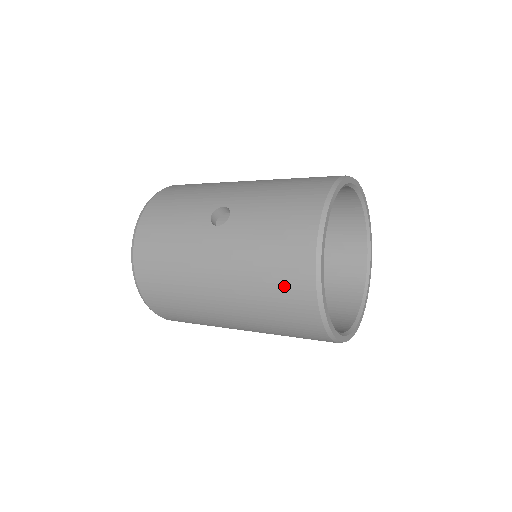
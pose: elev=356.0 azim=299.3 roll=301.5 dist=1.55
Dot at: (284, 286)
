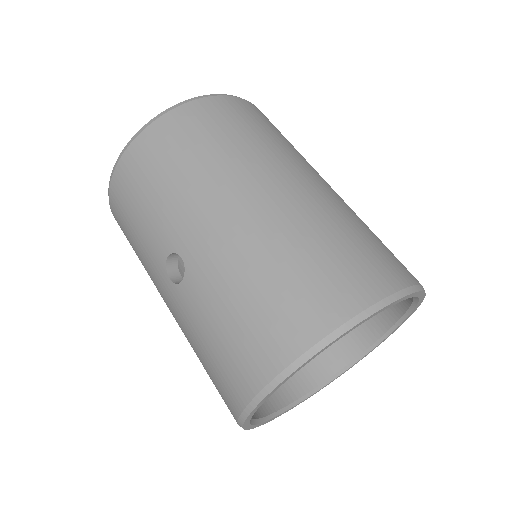
Dot at: occluded
